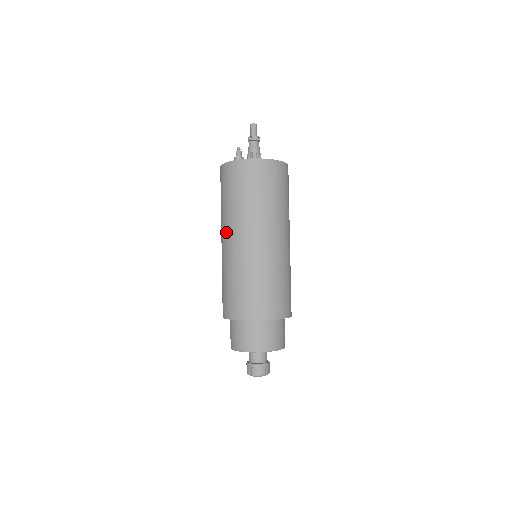
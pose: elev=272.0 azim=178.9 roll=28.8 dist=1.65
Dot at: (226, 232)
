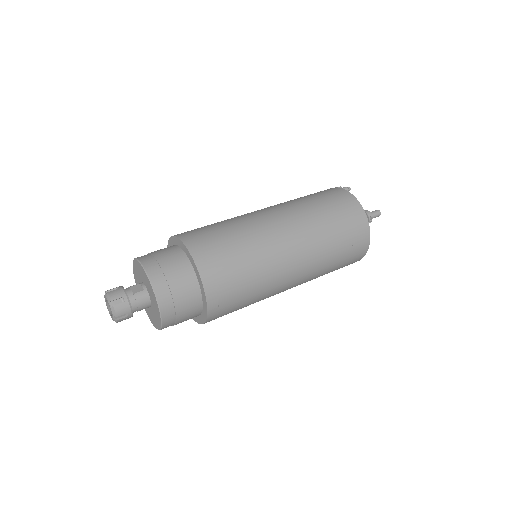
Dot at: occluded
